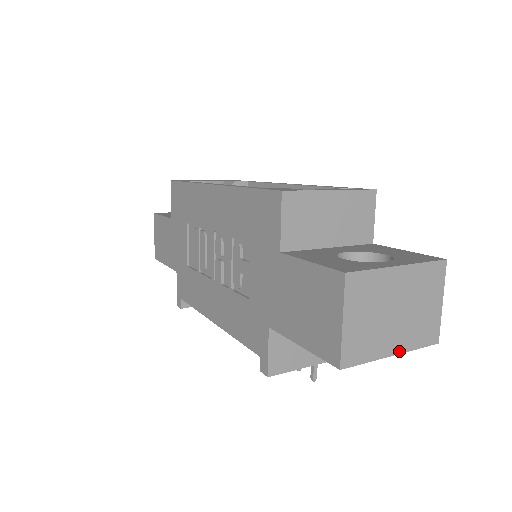
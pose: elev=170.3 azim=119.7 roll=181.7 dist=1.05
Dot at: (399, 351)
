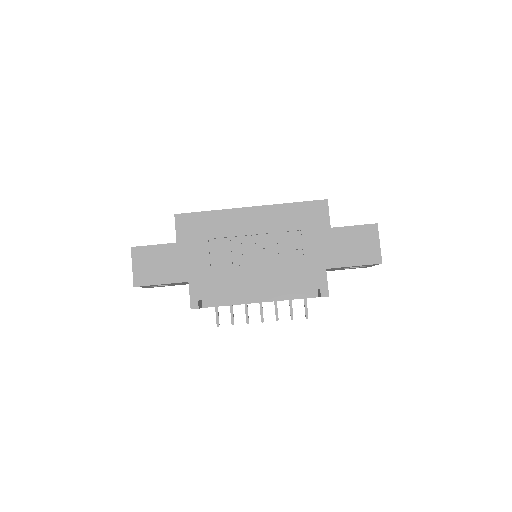
Dot at: occluded
